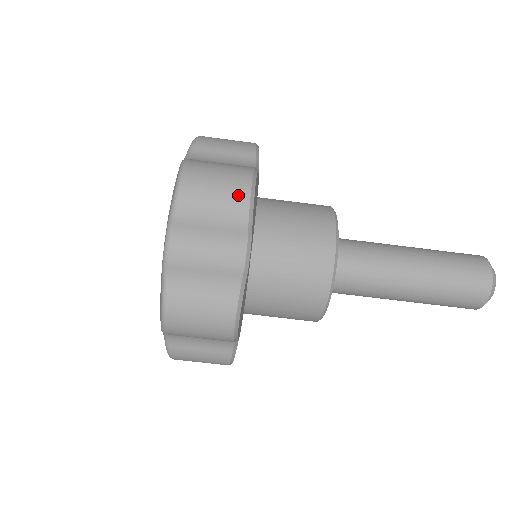
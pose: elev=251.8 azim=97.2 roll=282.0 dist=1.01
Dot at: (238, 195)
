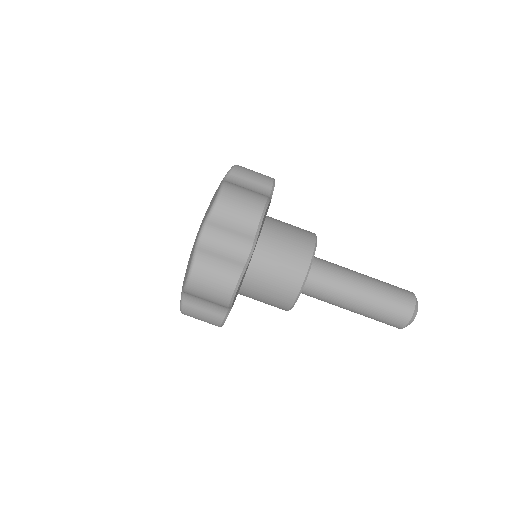
Dot at: (254, 213)
